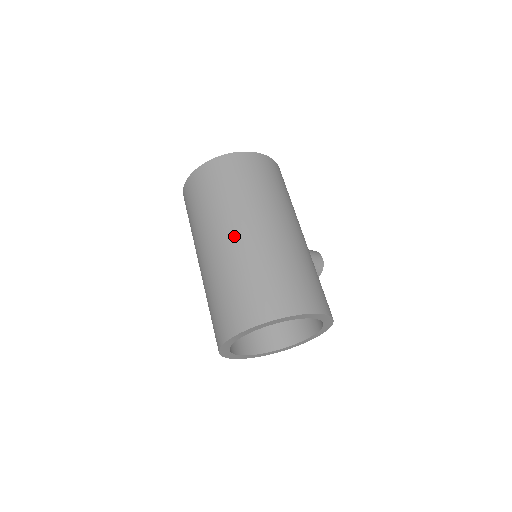
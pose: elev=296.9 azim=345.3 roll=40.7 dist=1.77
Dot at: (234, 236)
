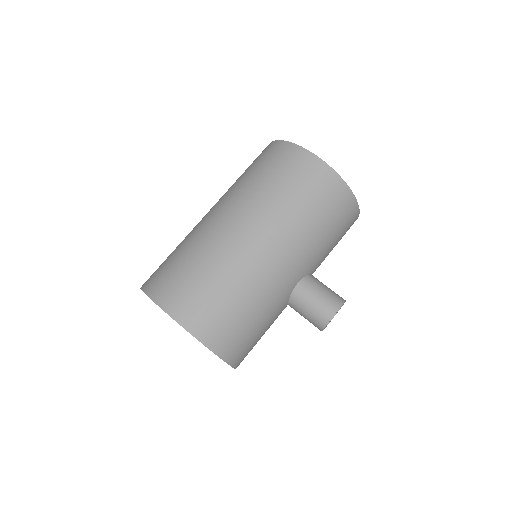
Dot at: (207, 214)
